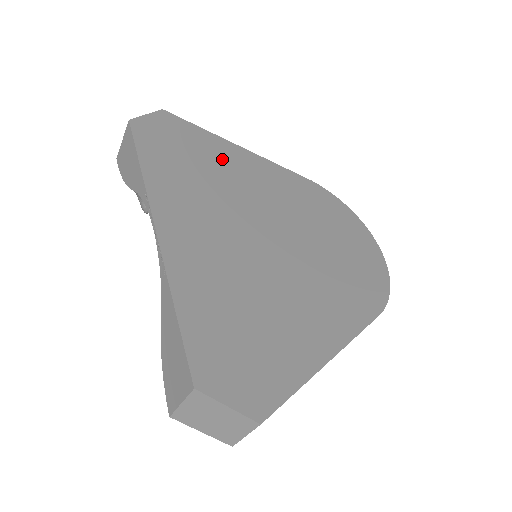
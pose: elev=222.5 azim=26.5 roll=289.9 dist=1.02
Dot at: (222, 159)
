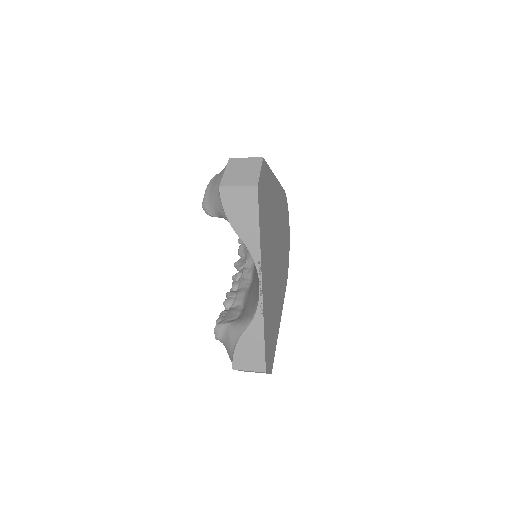
Dot at: (272, 198)
